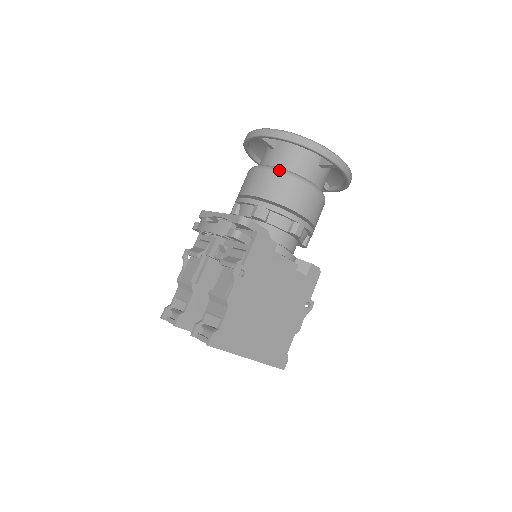
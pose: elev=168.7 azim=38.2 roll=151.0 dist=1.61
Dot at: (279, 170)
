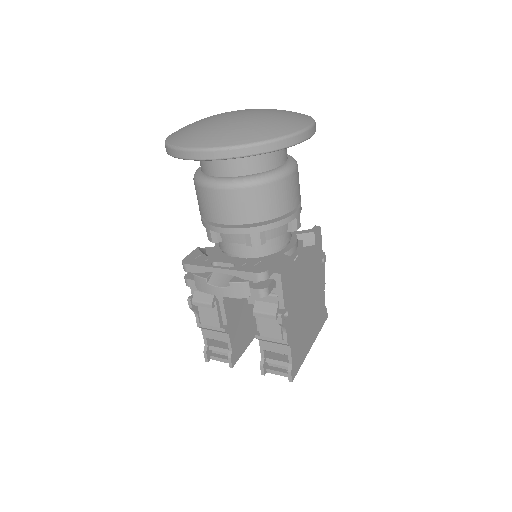
Dot at: (251, 184)
